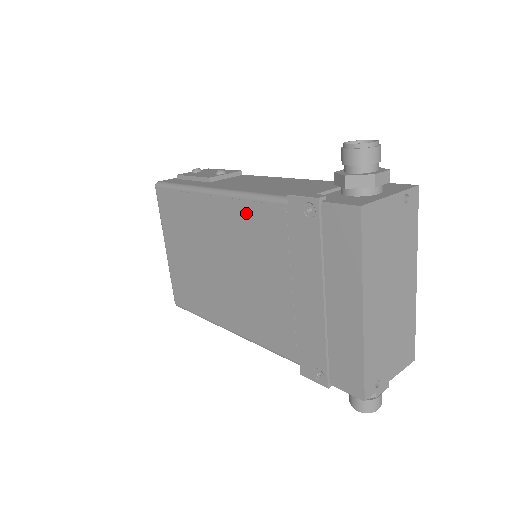
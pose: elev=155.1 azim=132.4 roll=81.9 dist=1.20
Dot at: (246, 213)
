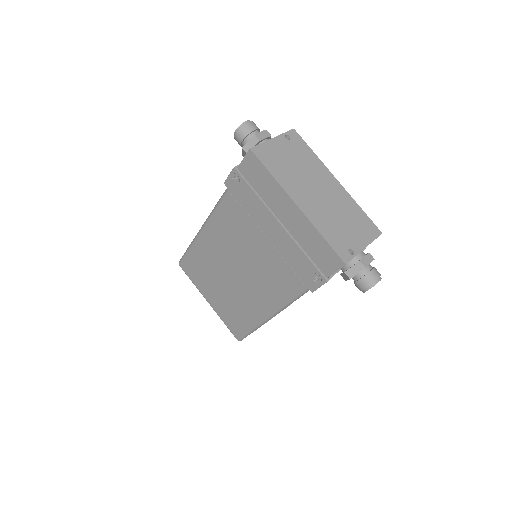
Dot at: (220, 220)
